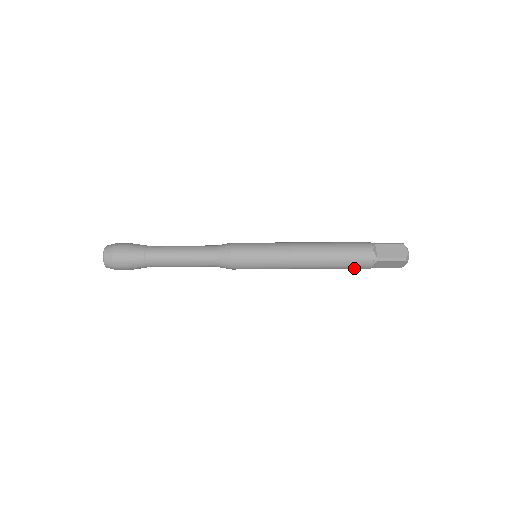
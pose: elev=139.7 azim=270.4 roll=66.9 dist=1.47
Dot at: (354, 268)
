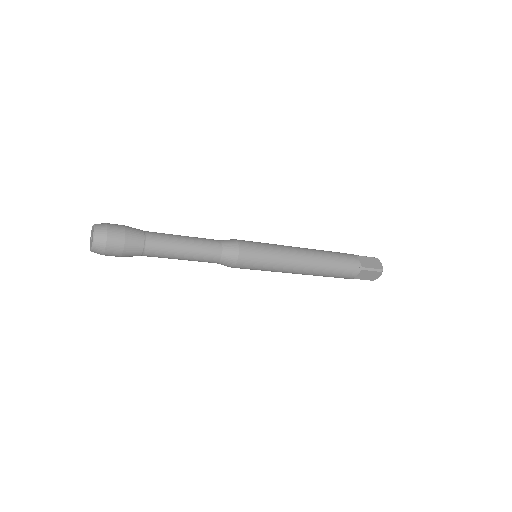
Dot at: (341, 276)
